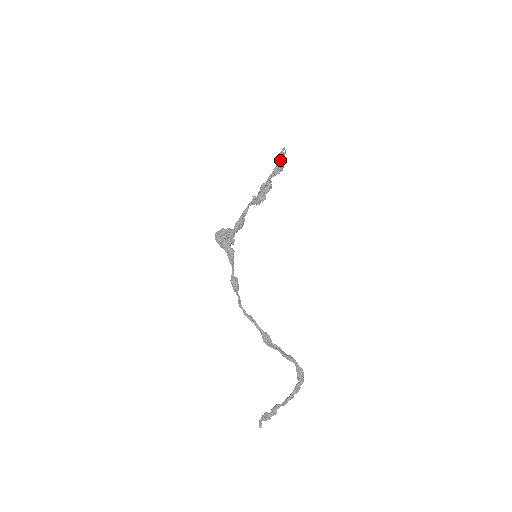
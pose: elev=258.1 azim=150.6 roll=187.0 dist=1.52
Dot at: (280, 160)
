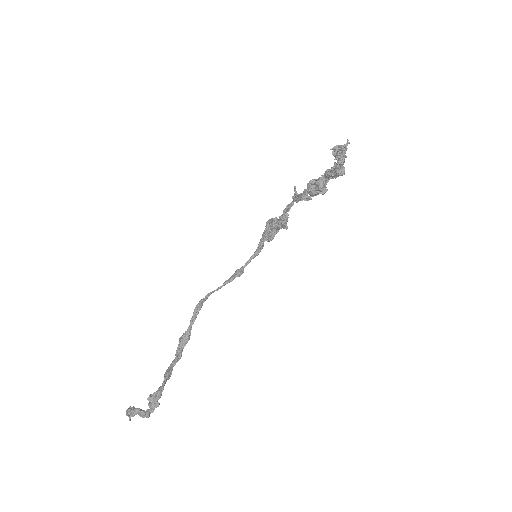
Dot at: (334, 154)
